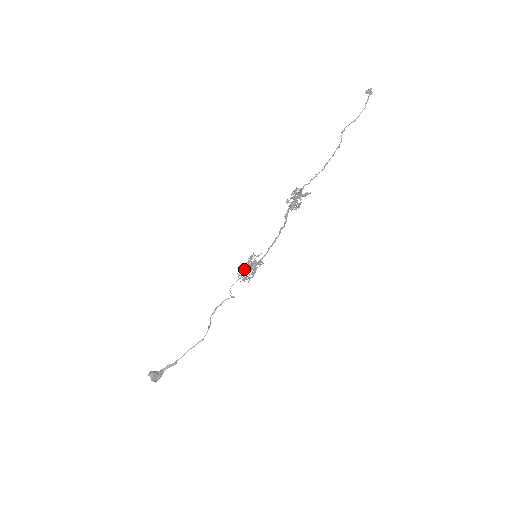
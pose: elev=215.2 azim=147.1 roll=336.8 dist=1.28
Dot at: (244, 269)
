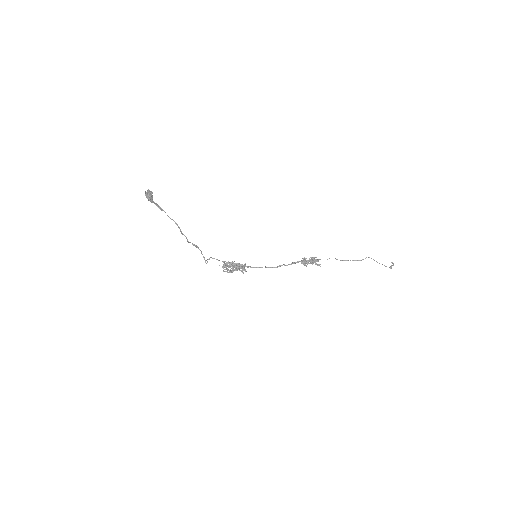
Dot at: occluded
